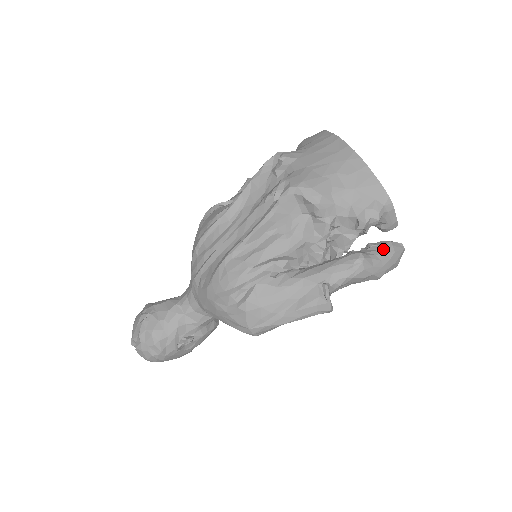
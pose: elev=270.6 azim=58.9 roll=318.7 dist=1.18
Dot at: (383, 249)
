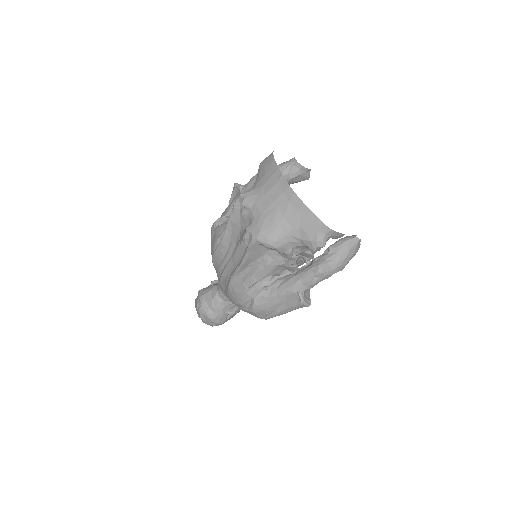
Dot at: (339, 251)
